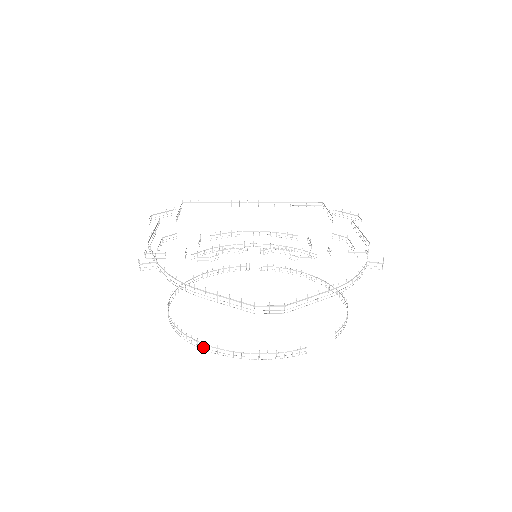
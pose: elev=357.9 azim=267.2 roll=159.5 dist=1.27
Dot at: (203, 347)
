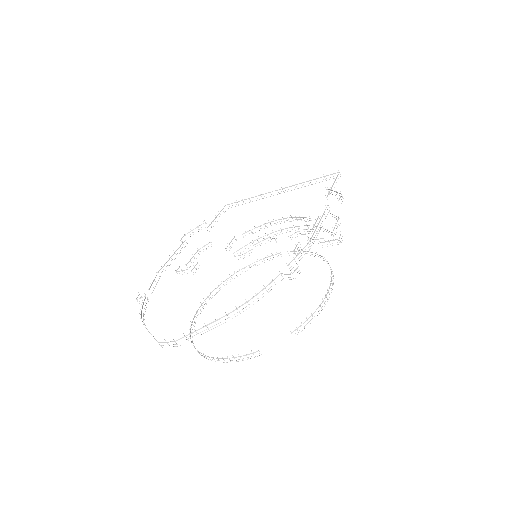
Dot at: (197, 351)
